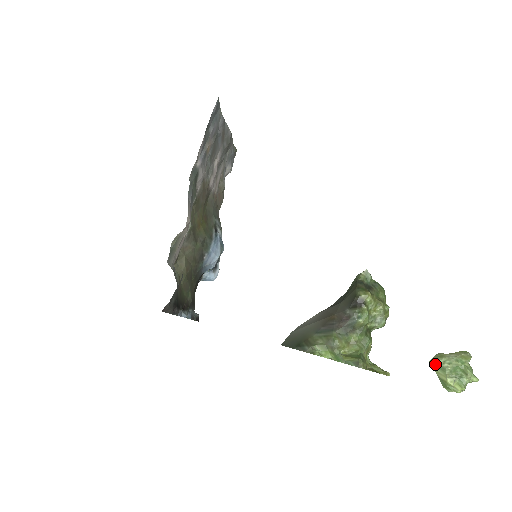
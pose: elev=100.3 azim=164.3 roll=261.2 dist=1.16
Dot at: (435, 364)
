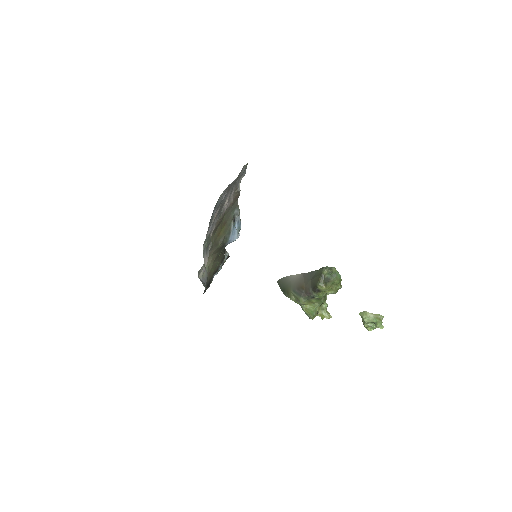
Dot at: (361, 316)
